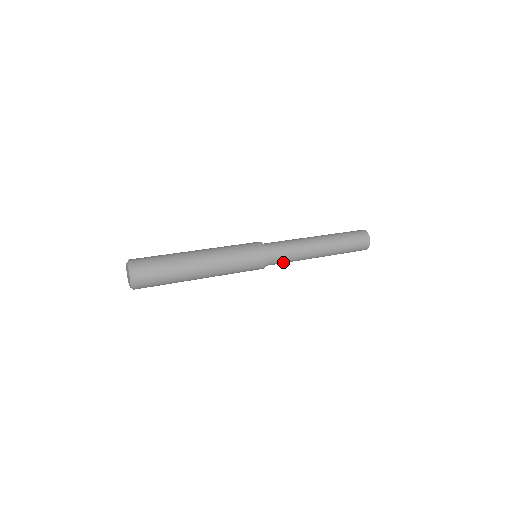
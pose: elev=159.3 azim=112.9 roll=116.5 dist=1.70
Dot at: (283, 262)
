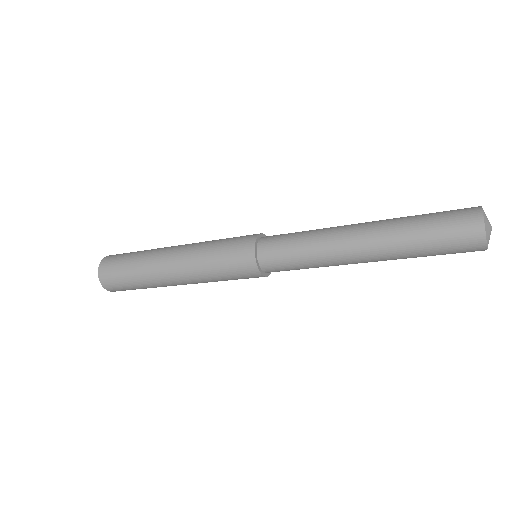
Dot at: (297, 269)
